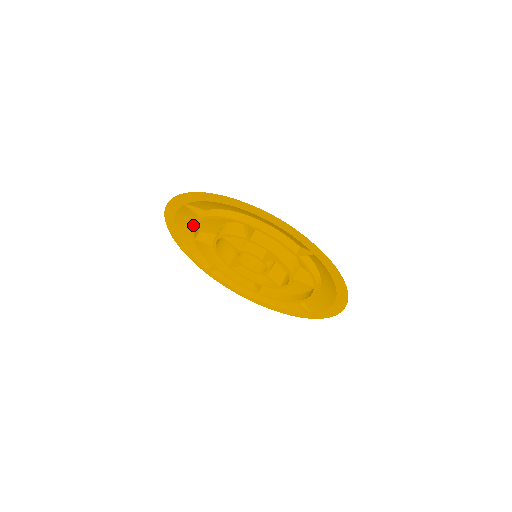
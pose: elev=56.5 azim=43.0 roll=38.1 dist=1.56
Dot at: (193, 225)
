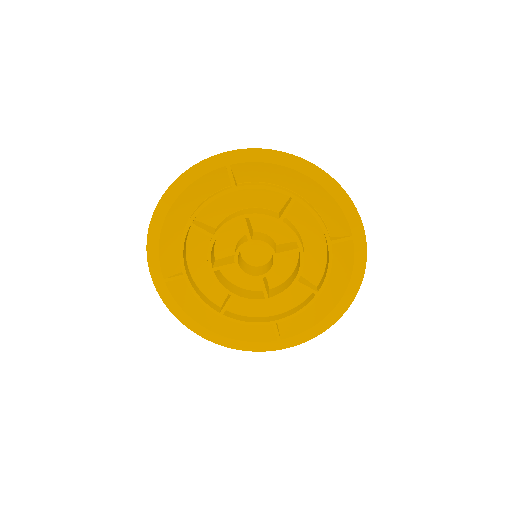
Dot at: (210, 199)
